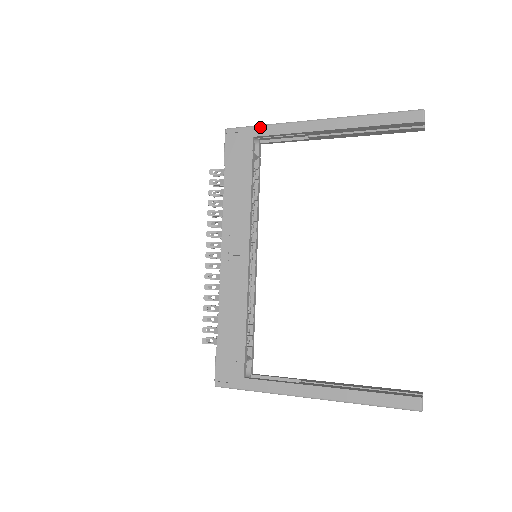
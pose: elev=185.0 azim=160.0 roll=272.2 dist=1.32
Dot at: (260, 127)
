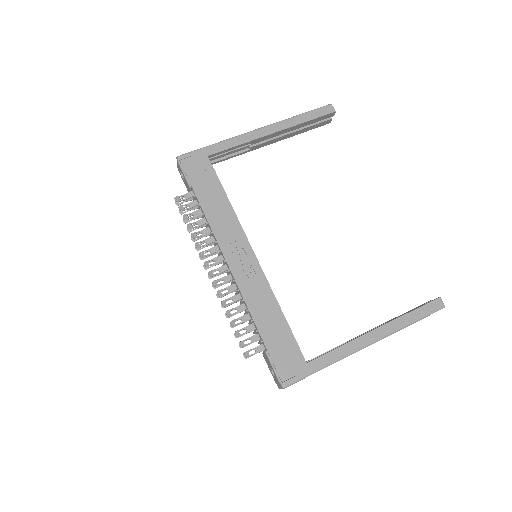
Dot at: (210, 147)
